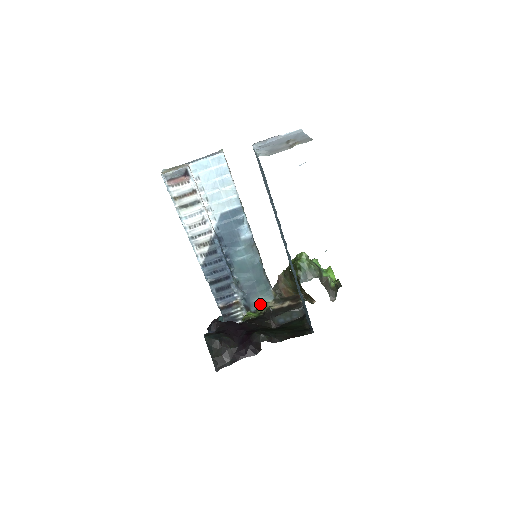
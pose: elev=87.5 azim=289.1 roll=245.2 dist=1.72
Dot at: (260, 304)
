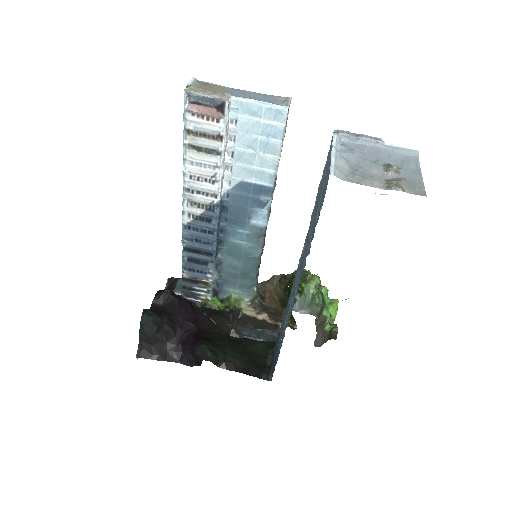
Dot at: (233, 297)
